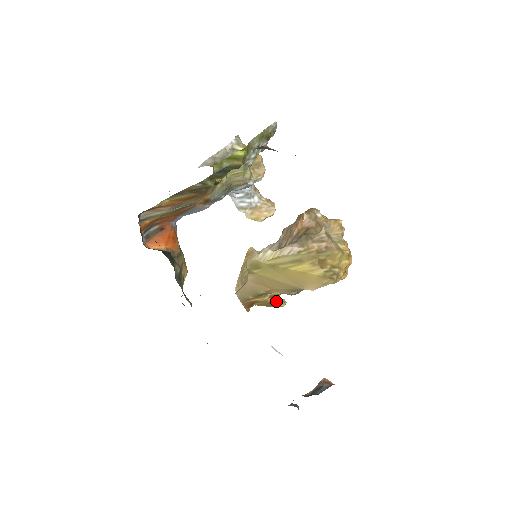
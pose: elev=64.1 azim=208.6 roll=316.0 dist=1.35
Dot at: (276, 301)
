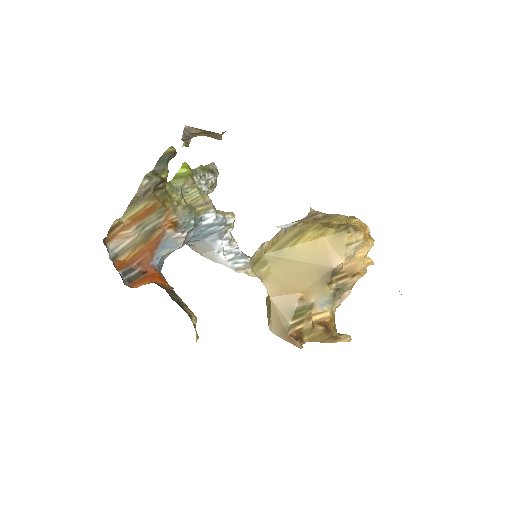
Dot at: (333, 333)
